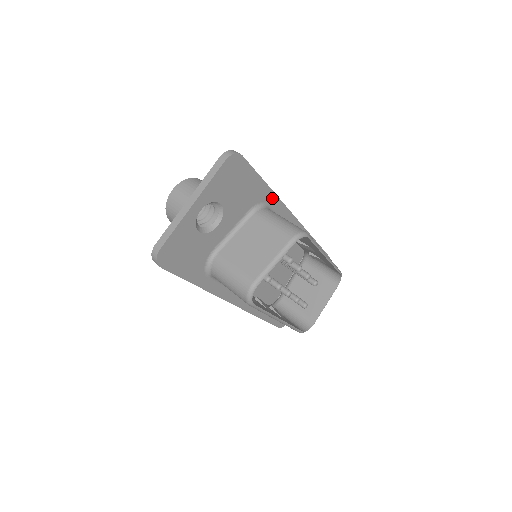
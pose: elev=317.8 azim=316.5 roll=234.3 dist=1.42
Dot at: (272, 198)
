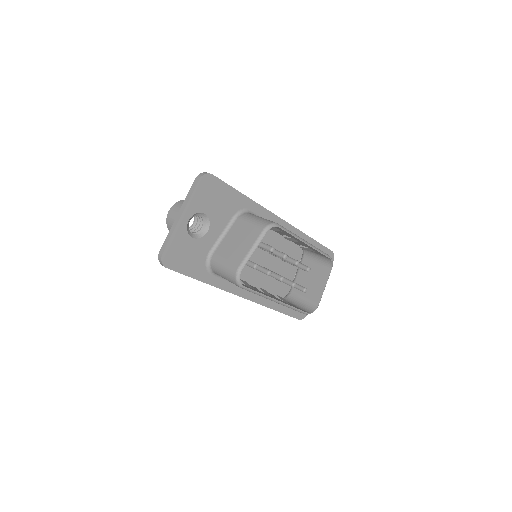
Dot at: (252, 205)
